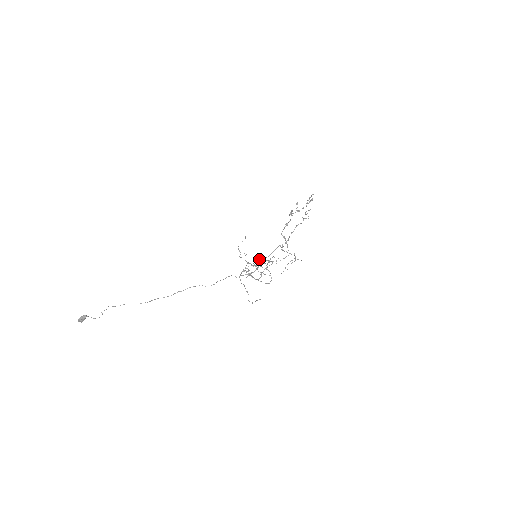
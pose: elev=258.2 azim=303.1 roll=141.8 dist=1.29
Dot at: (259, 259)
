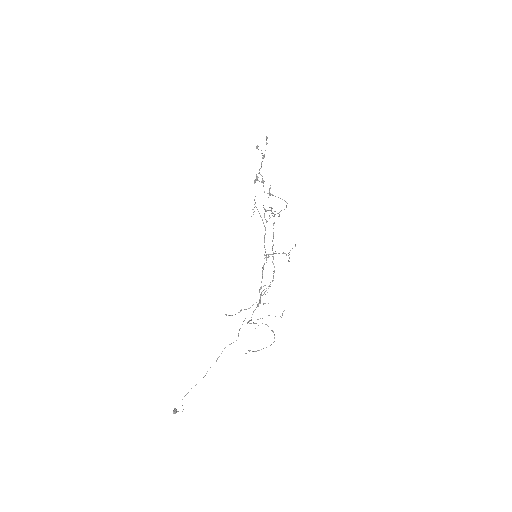
Dot at: (269, 195)
